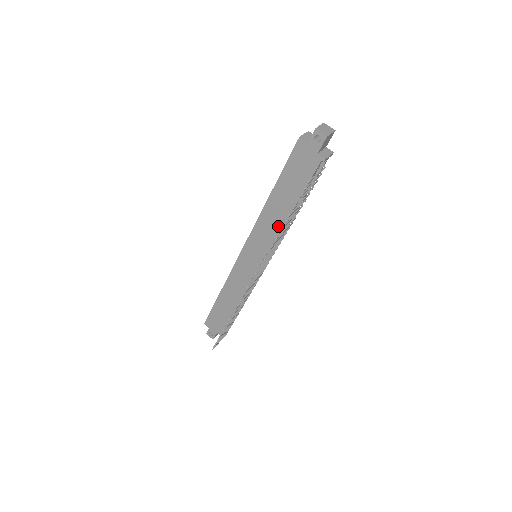
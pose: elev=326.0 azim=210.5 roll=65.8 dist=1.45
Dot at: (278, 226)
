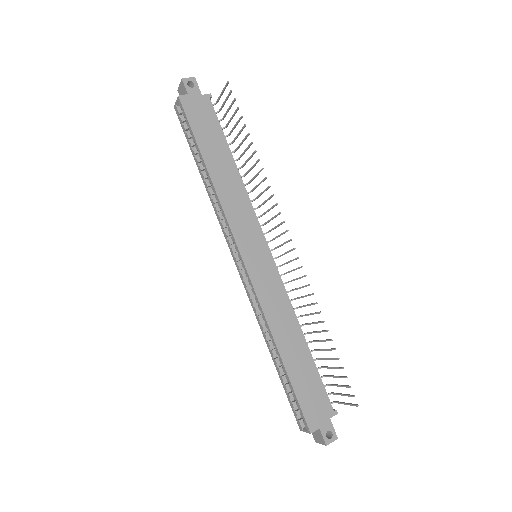
Dot at: (241, 190)
